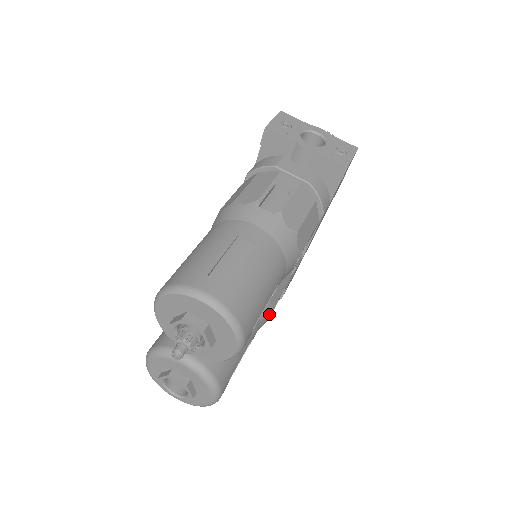
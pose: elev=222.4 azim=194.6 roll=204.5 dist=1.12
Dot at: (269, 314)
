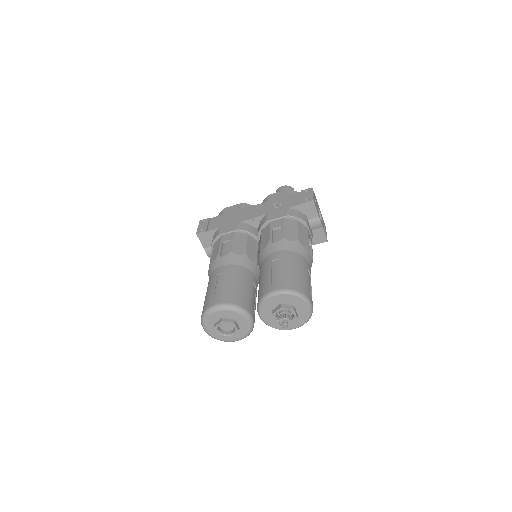
Dot at: occluded
